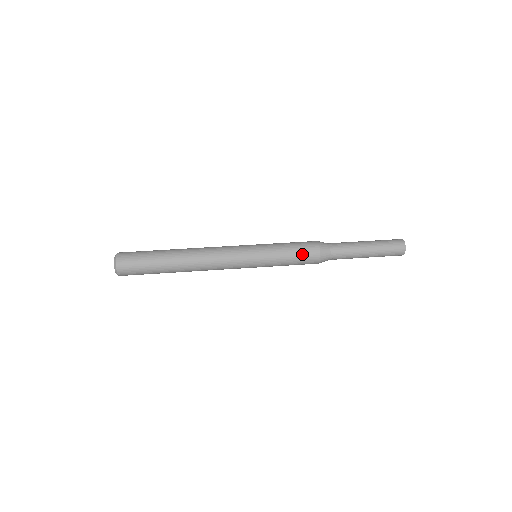
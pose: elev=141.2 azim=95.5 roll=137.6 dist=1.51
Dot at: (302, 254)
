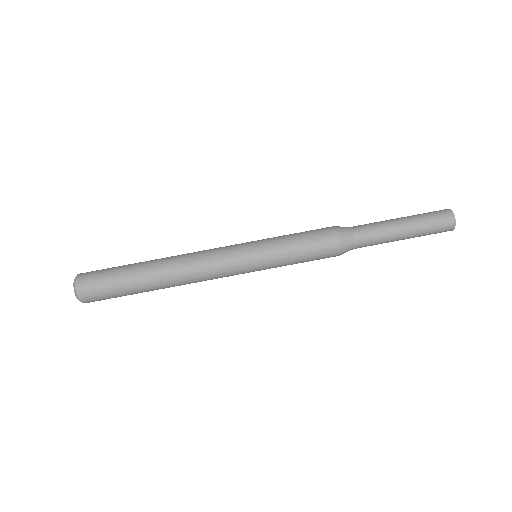
Dot at: occluded
